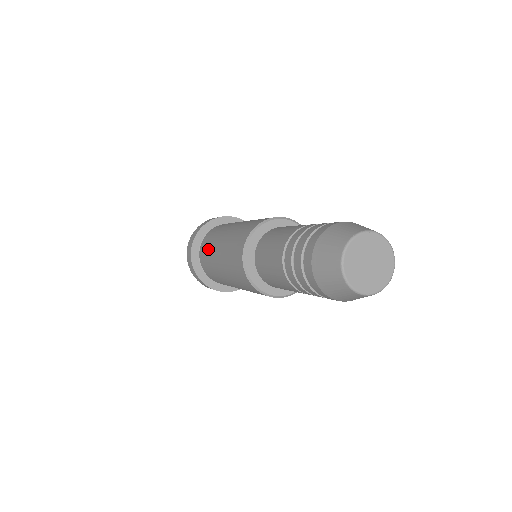
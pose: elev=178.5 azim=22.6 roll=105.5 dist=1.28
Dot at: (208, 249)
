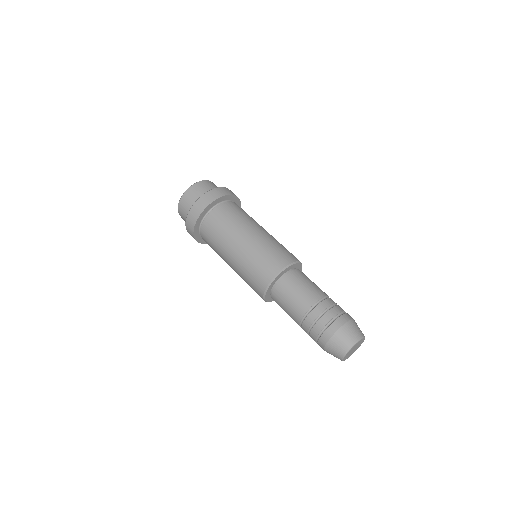
Dot at: (215, 250)
